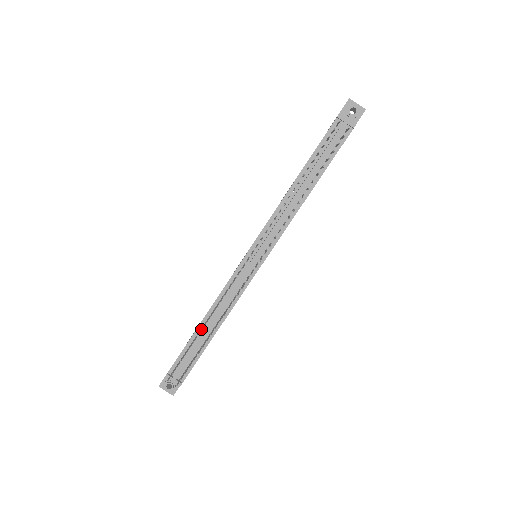
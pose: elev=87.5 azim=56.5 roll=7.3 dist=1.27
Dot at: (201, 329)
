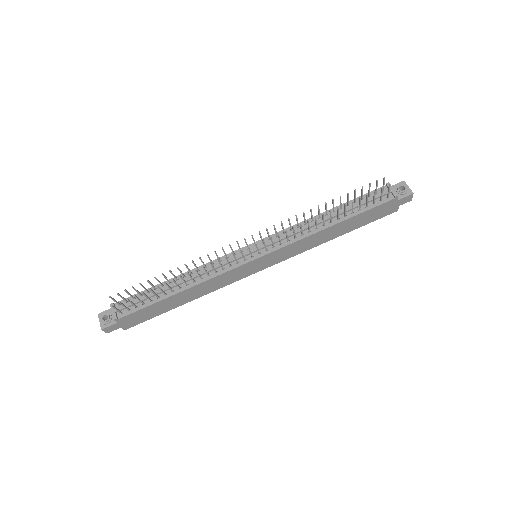
Dot at: (169, 280)
